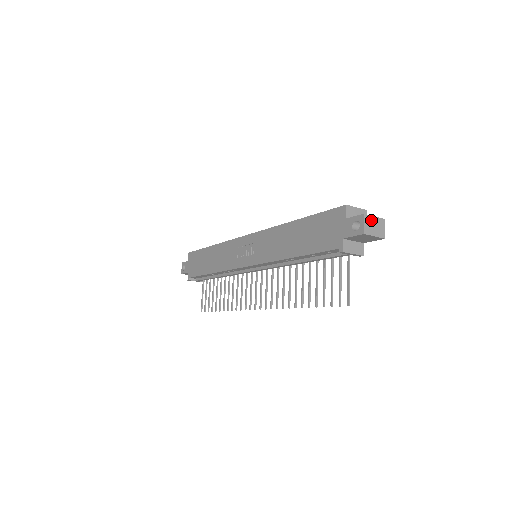
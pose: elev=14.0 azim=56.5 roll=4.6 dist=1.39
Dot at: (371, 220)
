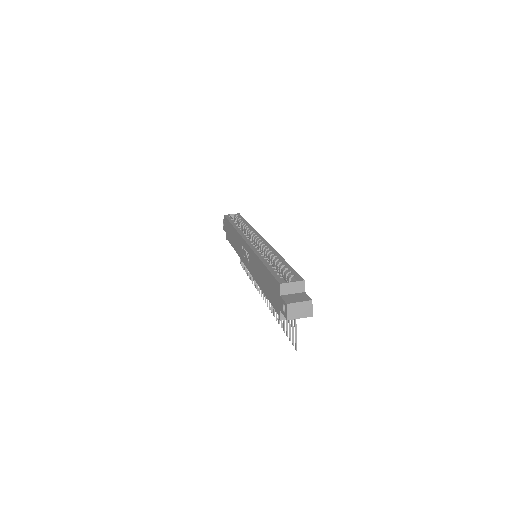
Dot at: (295, 306)
